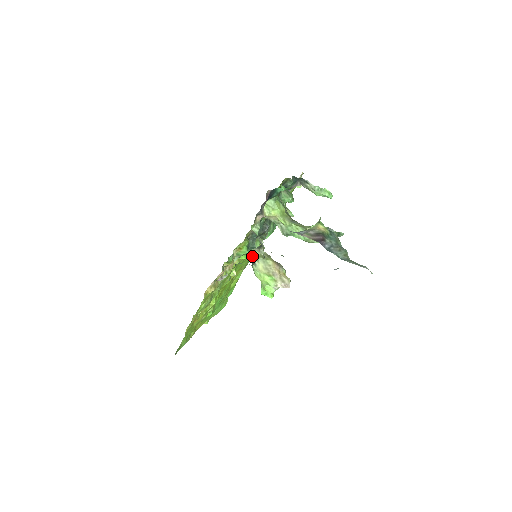
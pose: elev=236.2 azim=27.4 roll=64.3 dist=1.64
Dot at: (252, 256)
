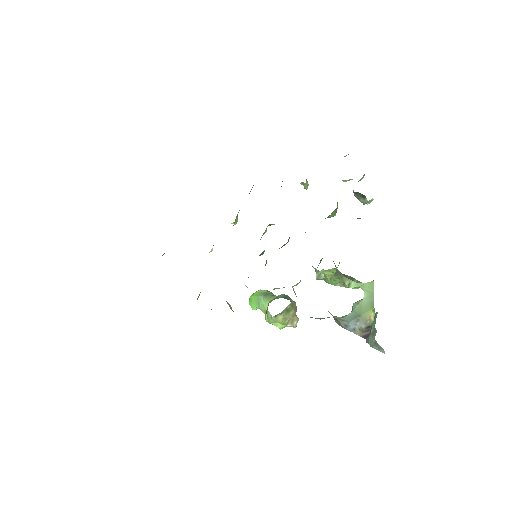
Dot at: occluded
